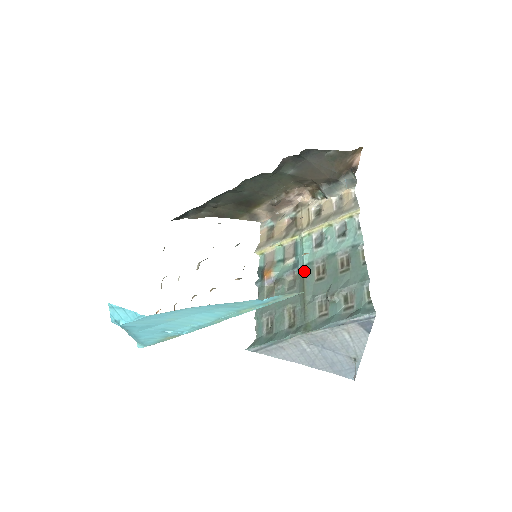
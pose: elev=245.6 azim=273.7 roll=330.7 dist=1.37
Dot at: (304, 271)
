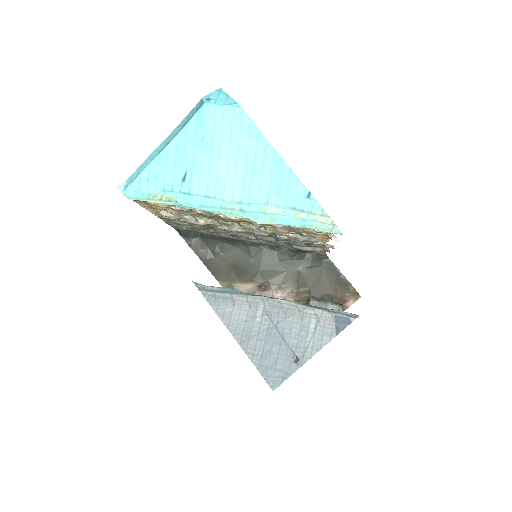
Dot at: occluded
